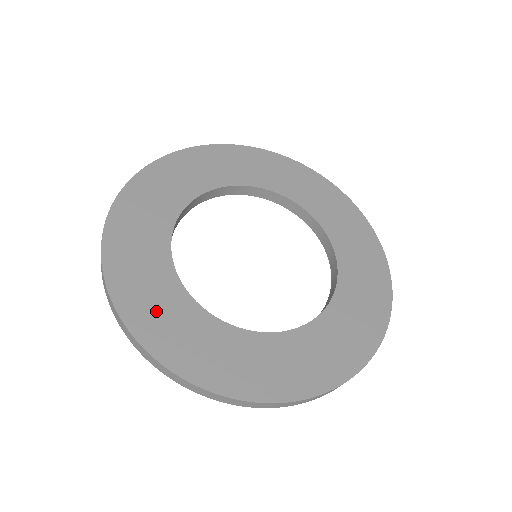
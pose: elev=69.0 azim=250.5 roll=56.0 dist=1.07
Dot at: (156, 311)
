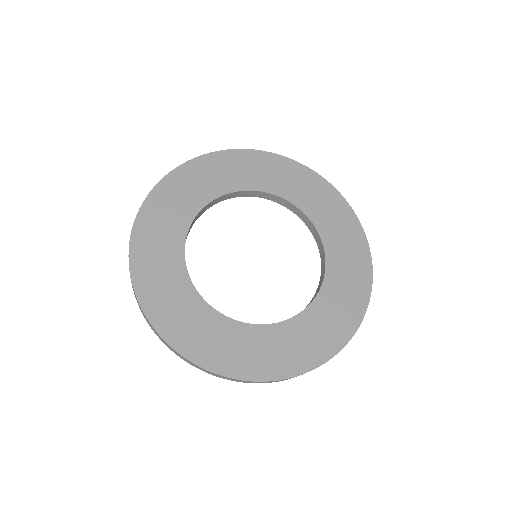
Dot at: (155, 242)
